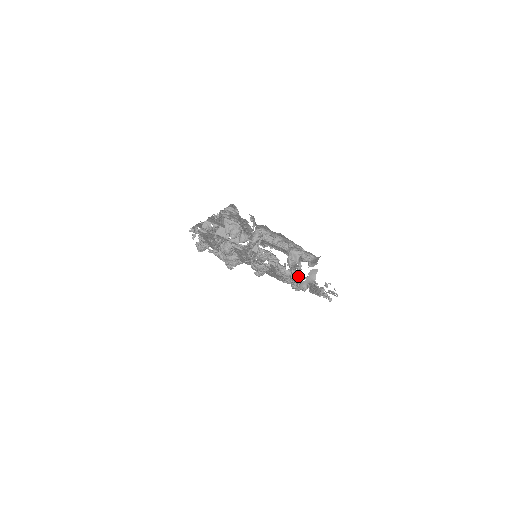
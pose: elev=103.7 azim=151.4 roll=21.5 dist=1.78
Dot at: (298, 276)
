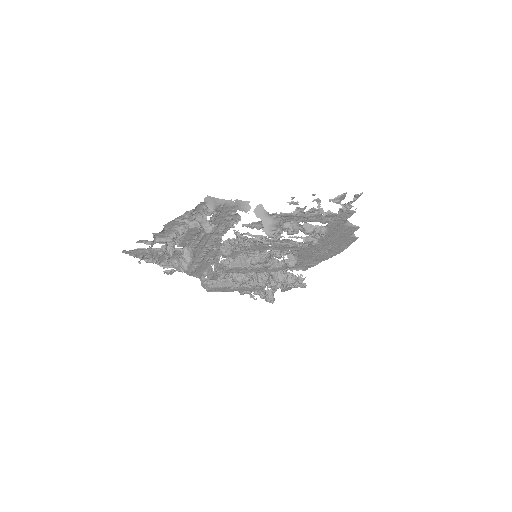
Dot at: occluded
